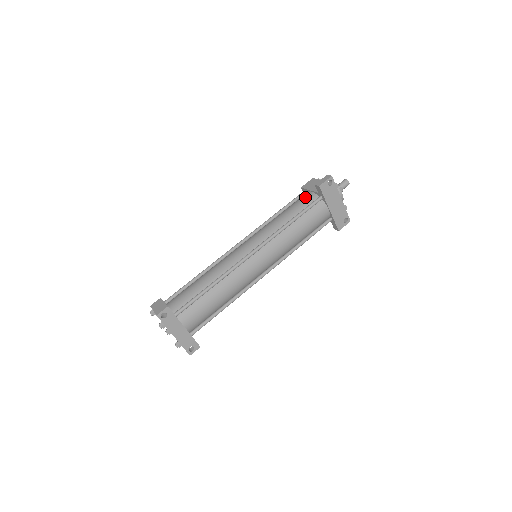
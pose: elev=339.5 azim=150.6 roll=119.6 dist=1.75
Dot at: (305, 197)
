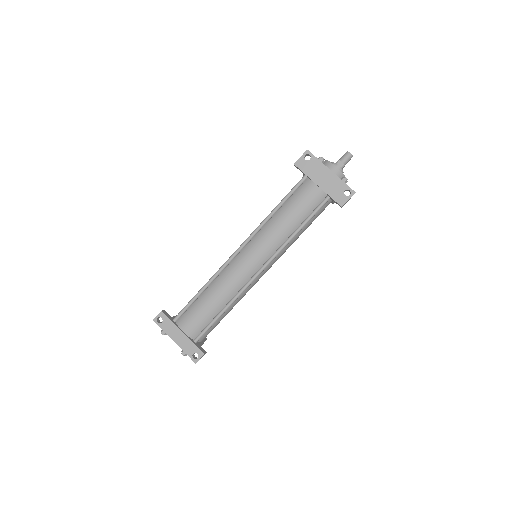
Dot at: occluded
